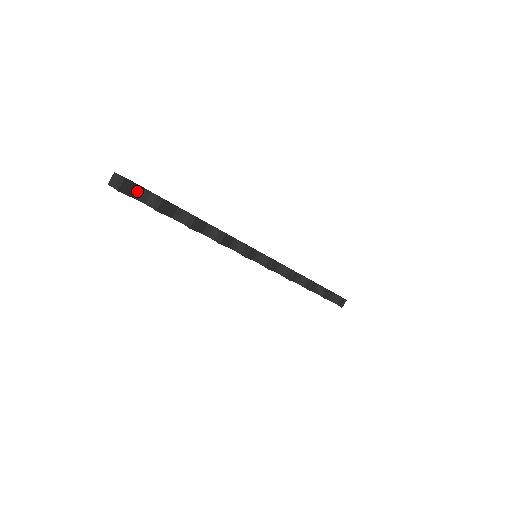
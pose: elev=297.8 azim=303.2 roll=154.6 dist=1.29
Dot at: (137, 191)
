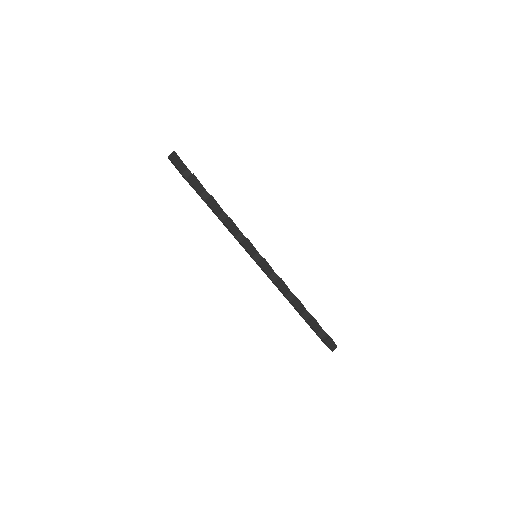
Dot at: (182, 167)
